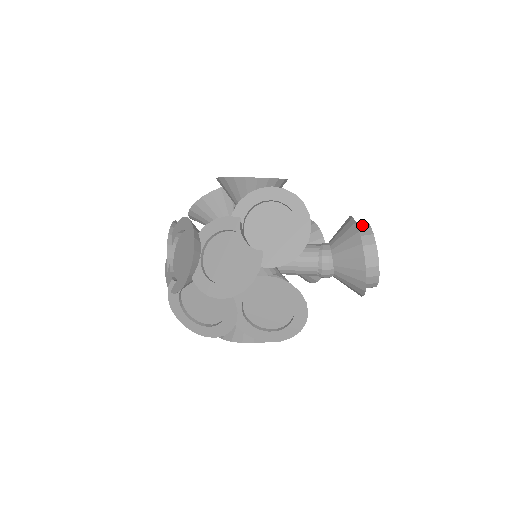
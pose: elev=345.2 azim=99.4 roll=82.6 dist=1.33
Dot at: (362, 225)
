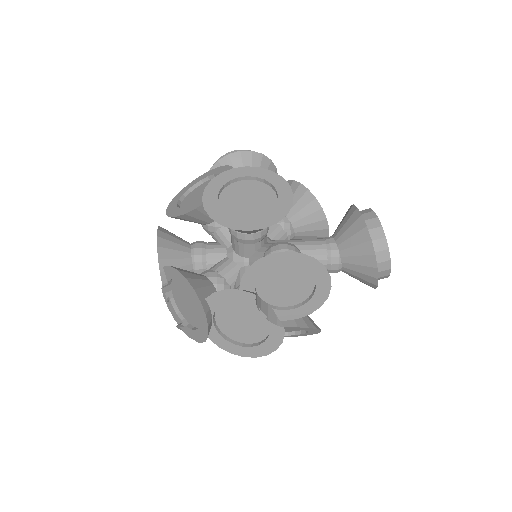
Dot at: (376, 234)
